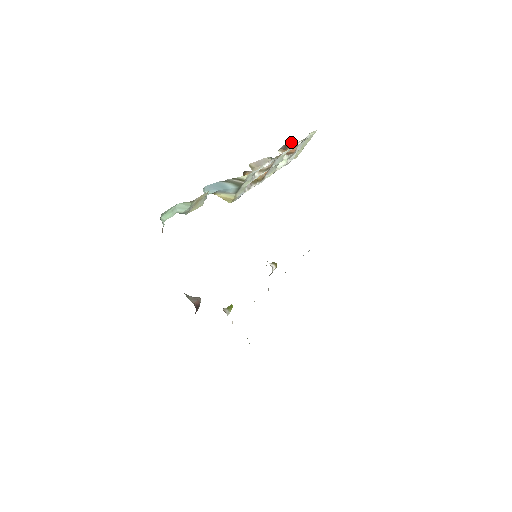
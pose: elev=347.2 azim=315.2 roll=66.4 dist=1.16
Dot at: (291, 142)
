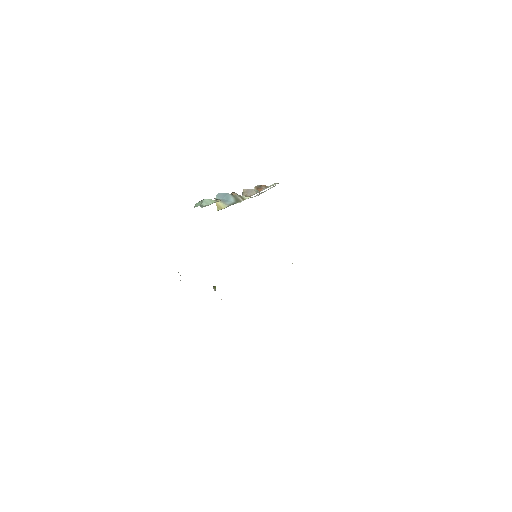
Dot at: (264, 185)
